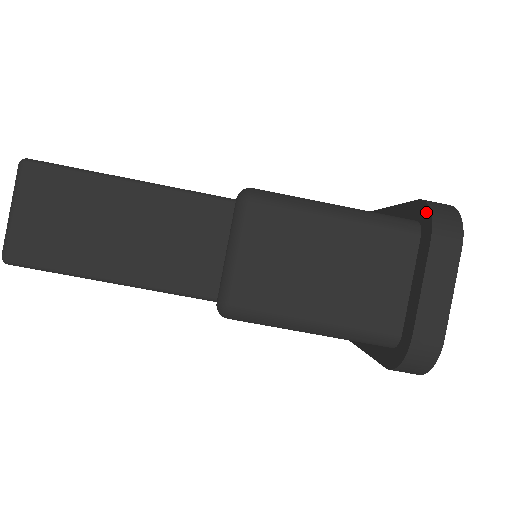
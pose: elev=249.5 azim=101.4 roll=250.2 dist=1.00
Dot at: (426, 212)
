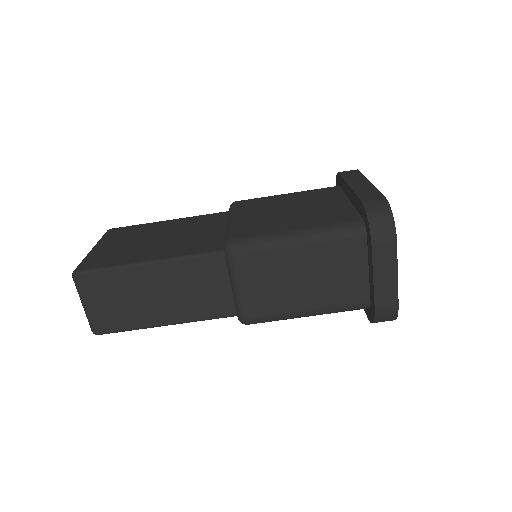
Dot at: (366, 219)
